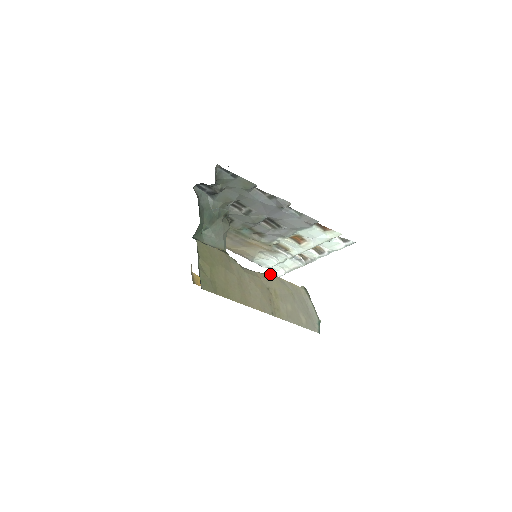
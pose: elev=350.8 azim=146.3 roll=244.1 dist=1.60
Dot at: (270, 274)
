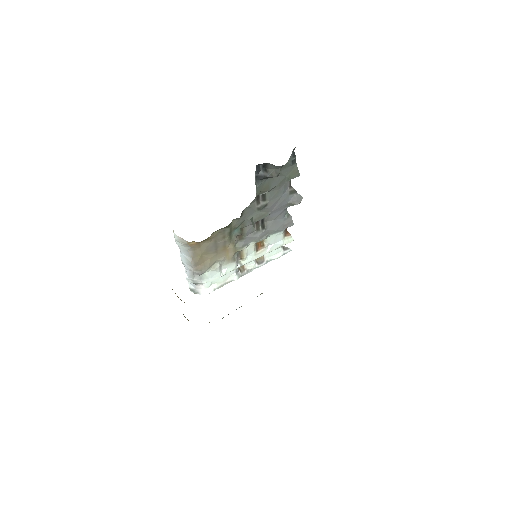
Dot at: occluded
